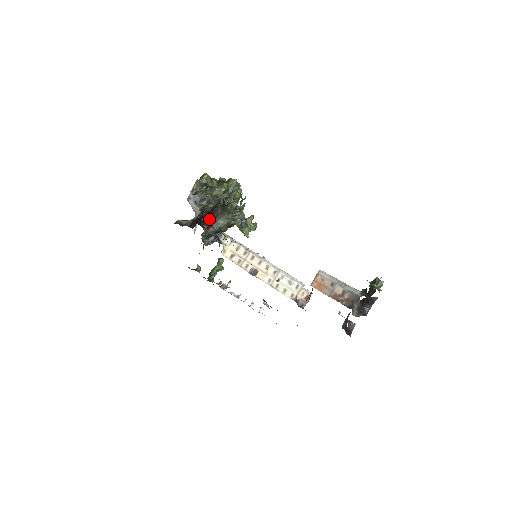
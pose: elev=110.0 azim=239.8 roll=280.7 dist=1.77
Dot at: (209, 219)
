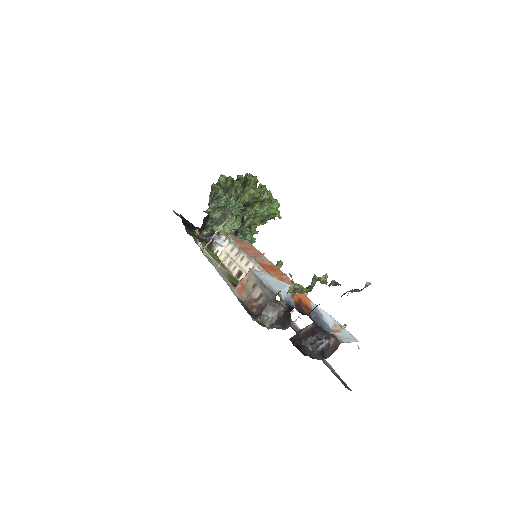
Dot at: (204, 222)
